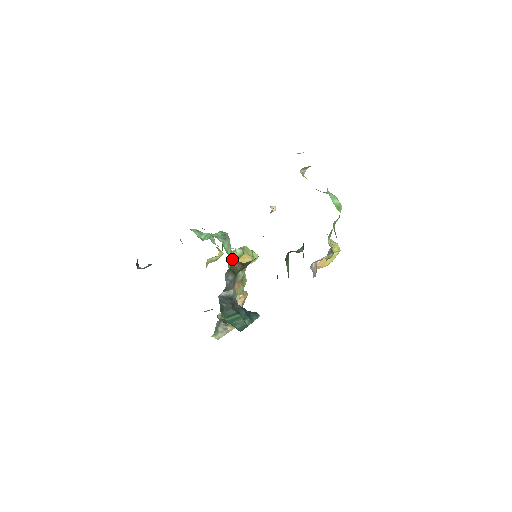
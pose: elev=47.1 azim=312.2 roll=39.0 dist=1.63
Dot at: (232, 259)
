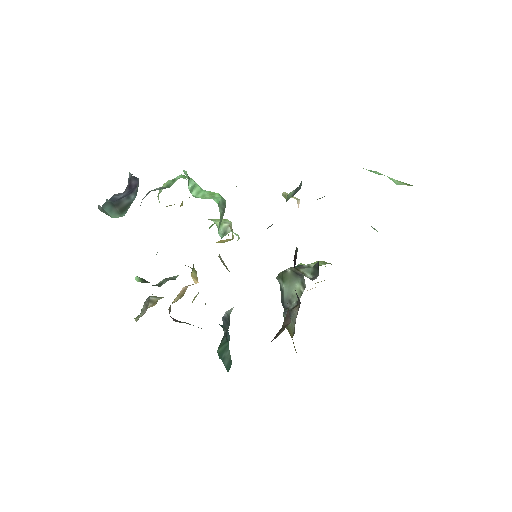
Dot at: occluded
